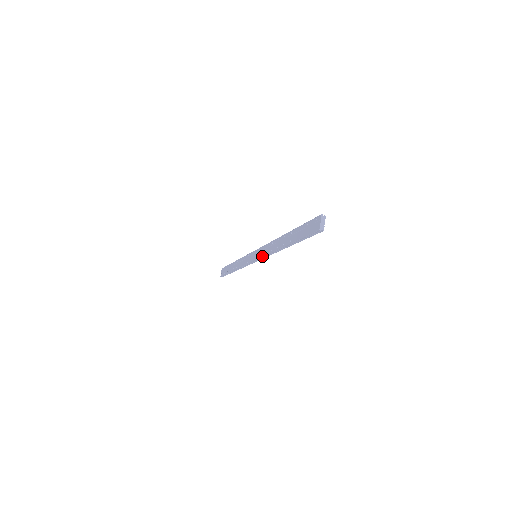
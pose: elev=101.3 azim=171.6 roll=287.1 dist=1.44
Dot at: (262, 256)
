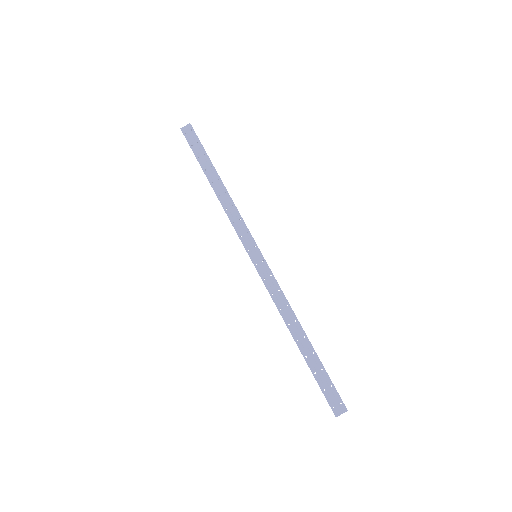
Dot at: (266, 285)
